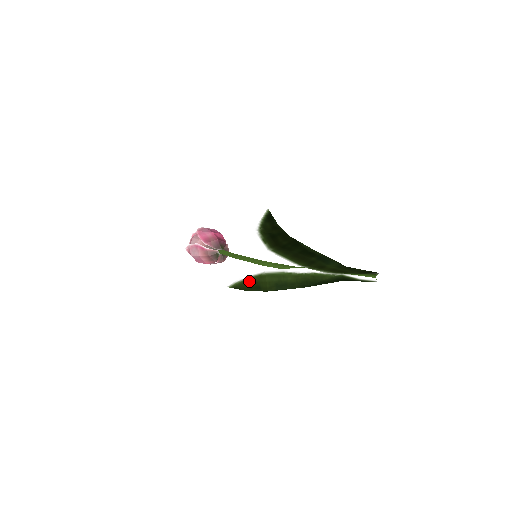
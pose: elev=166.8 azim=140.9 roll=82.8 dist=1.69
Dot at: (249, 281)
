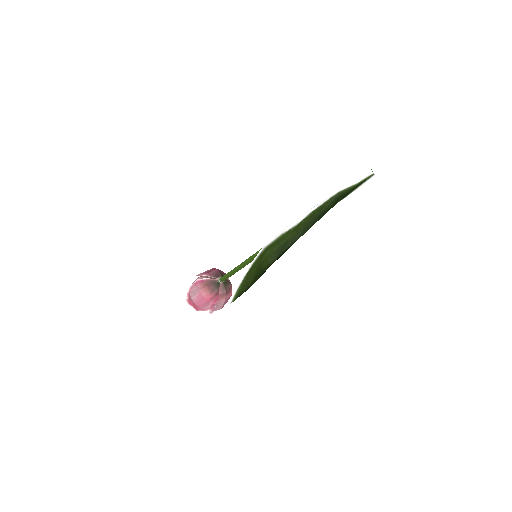
Dot at: (250, 273)
